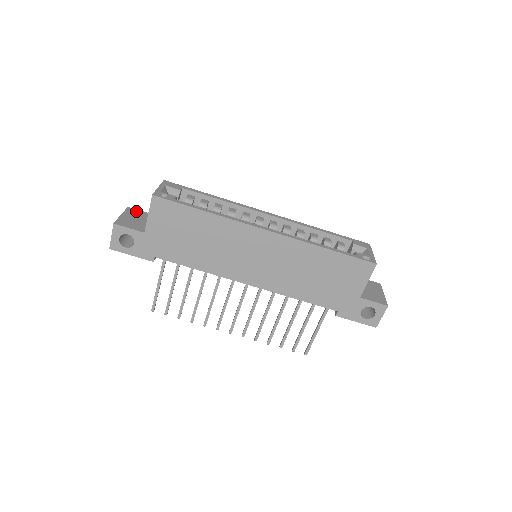
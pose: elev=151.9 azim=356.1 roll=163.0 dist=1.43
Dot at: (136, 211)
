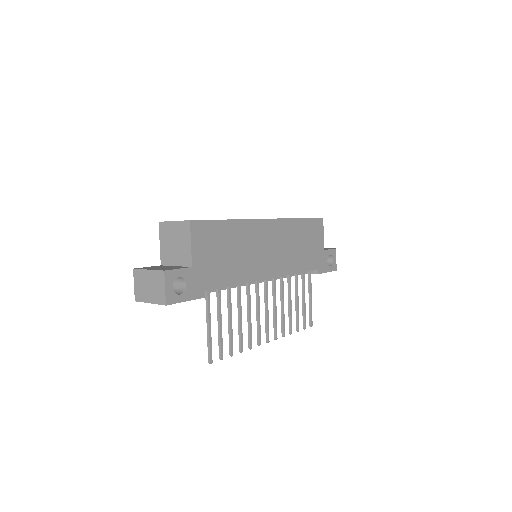
Dot at: (146, 267)
